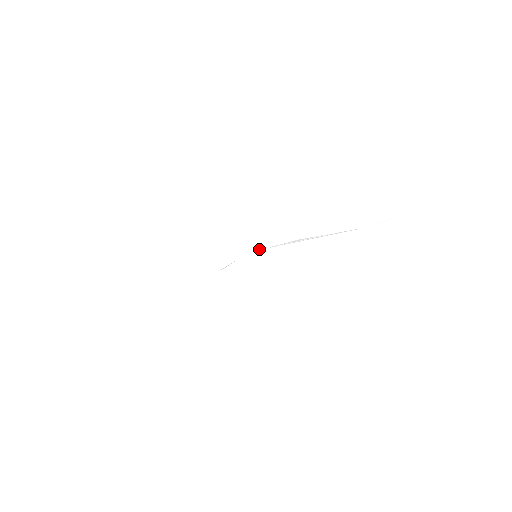
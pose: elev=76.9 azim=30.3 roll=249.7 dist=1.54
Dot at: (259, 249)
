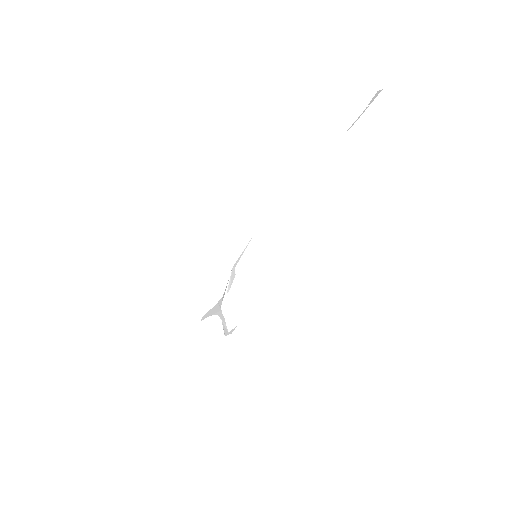
Dot at: (252, 238)
